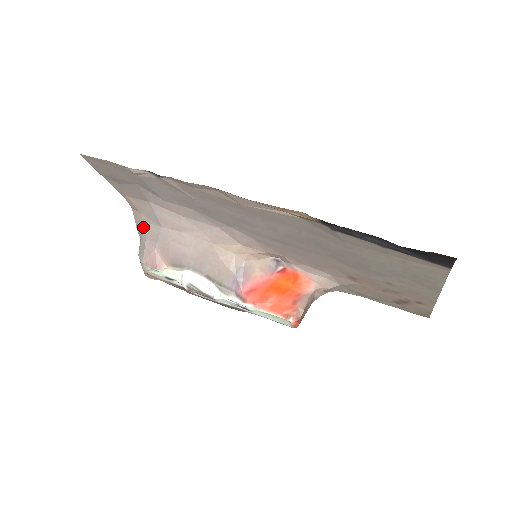
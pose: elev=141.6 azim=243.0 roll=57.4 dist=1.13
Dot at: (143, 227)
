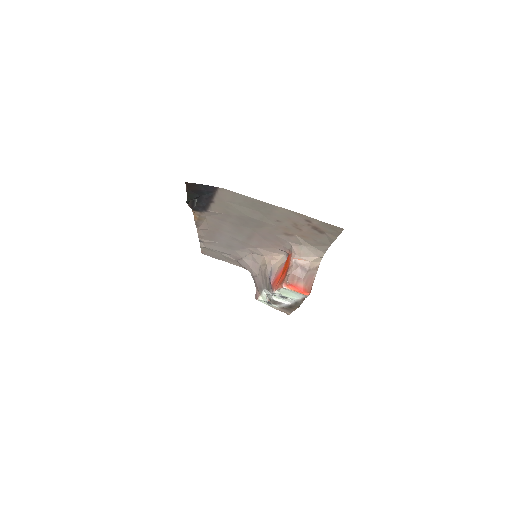
Dot at: occluded
